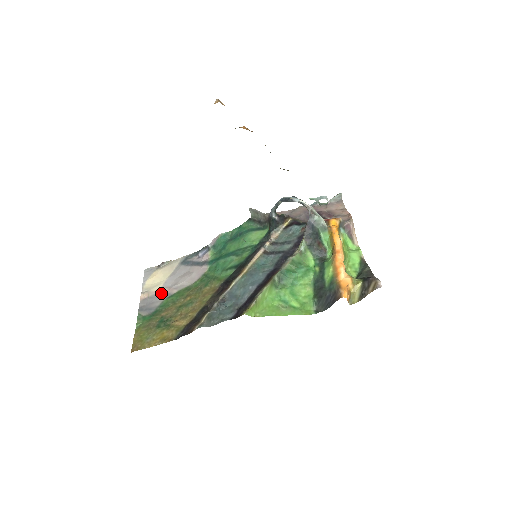
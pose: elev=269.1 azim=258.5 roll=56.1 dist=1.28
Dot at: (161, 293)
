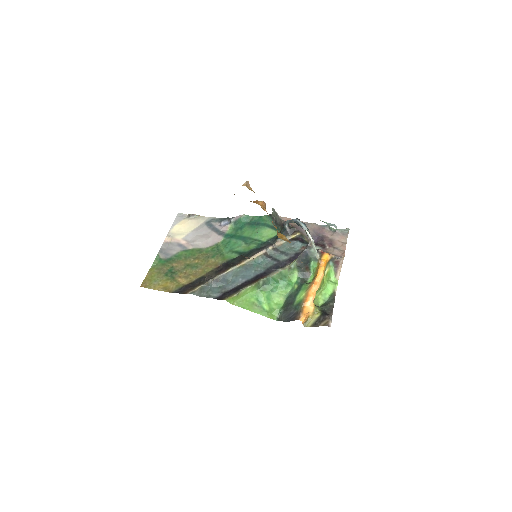
Dot at: (180, 244)
